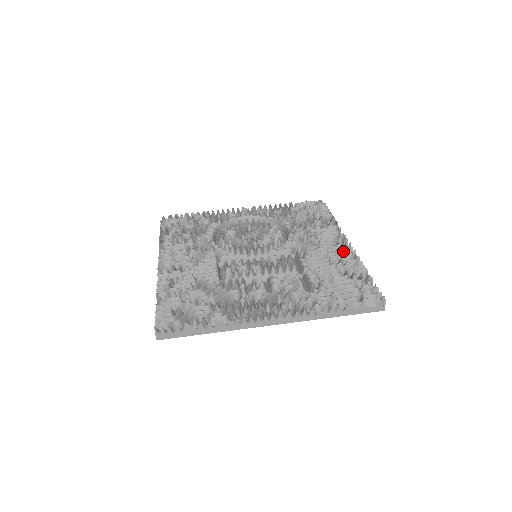
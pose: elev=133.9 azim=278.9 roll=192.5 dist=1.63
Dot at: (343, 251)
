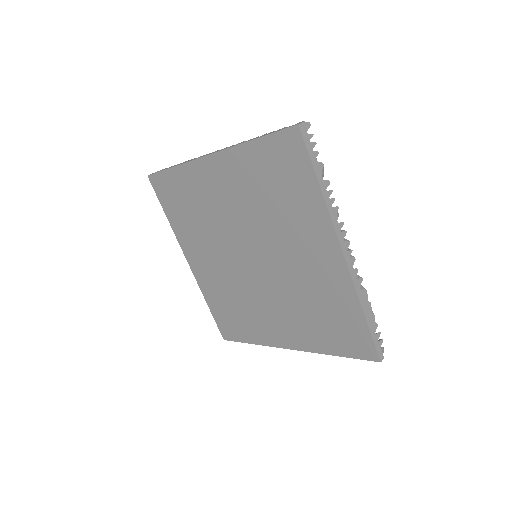
Dot at: occluded
